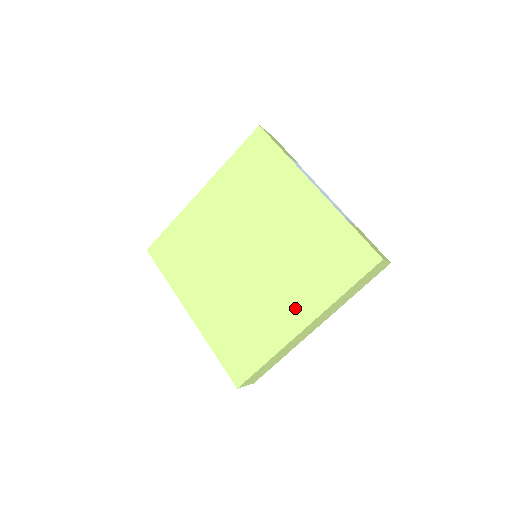
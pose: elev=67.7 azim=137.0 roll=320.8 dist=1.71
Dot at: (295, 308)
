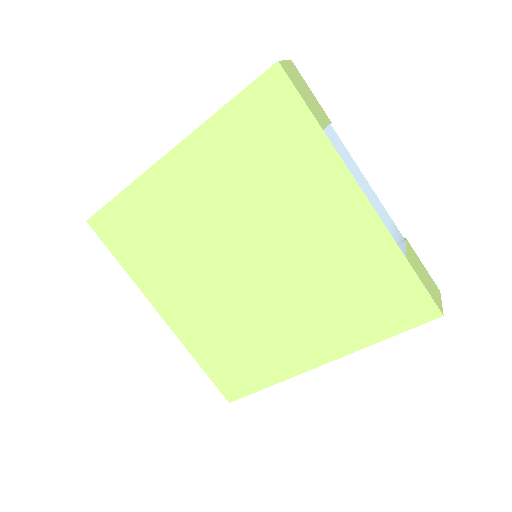
Dot at: (311, 342)
